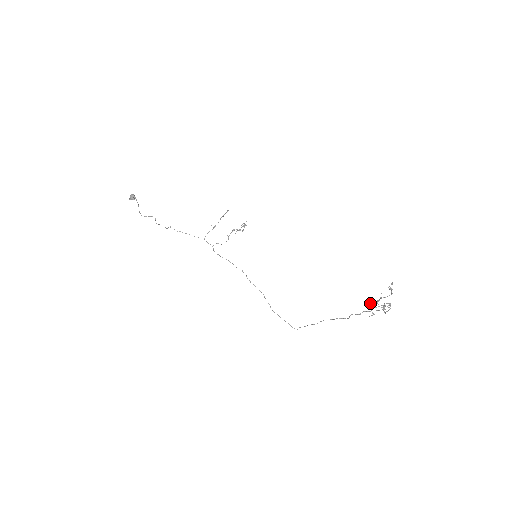
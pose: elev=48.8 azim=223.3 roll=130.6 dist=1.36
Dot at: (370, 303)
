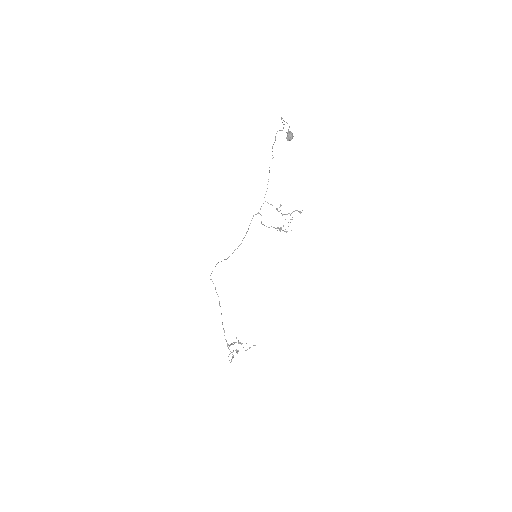
Dot at: occluded
